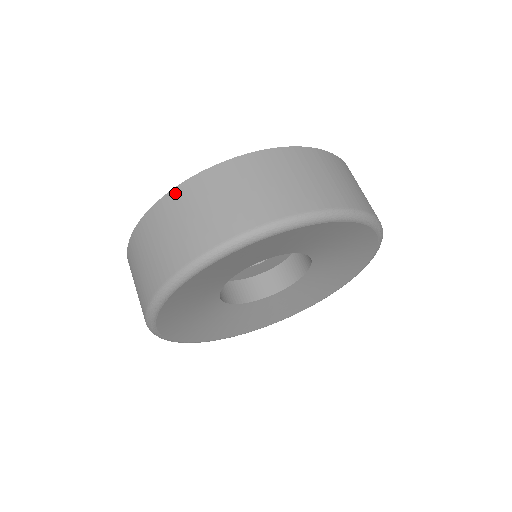
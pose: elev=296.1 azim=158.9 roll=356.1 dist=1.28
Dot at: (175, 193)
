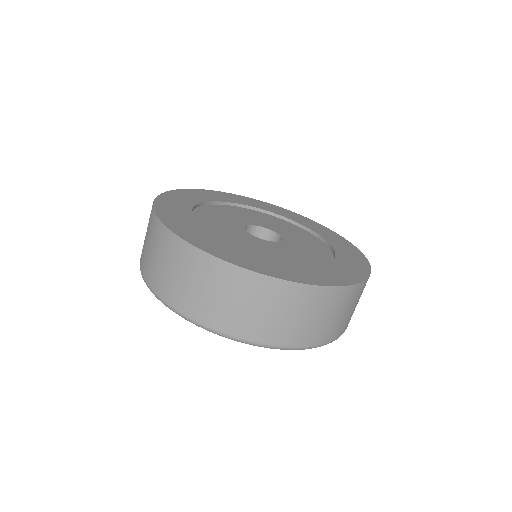
Dot at: (286, 286)
